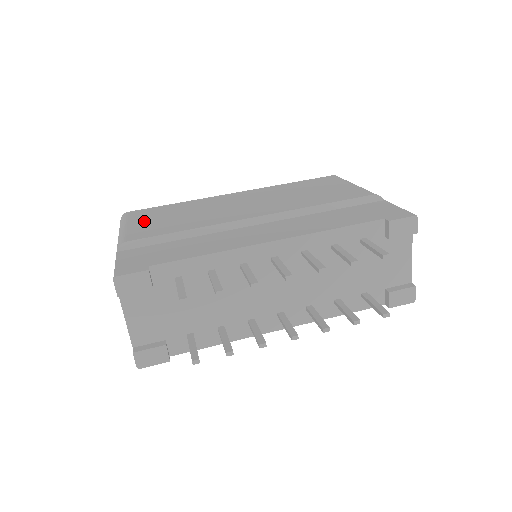
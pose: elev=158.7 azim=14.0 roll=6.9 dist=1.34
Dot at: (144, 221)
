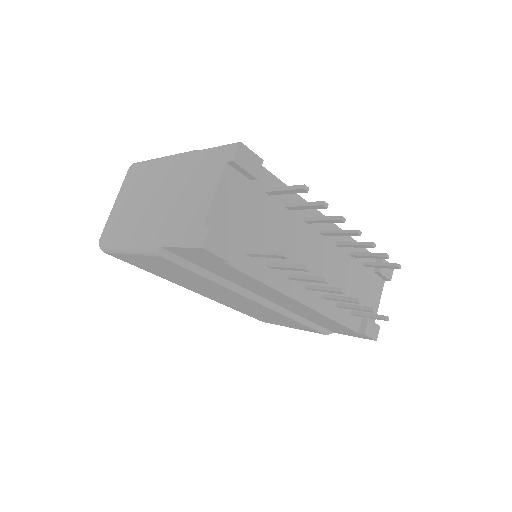
Dot at: occluded
